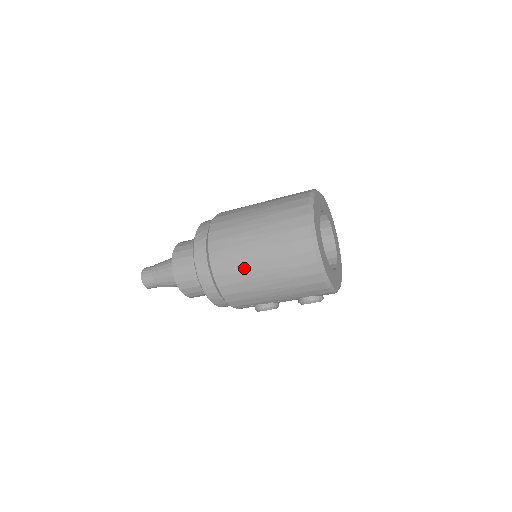
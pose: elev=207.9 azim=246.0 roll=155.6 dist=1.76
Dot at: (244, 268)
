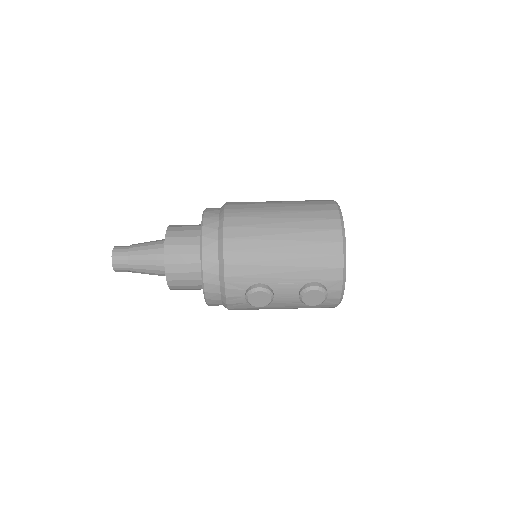
Dot at: (261, 223)
